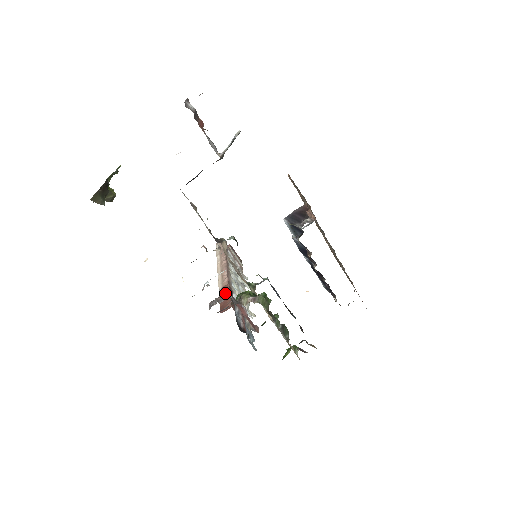
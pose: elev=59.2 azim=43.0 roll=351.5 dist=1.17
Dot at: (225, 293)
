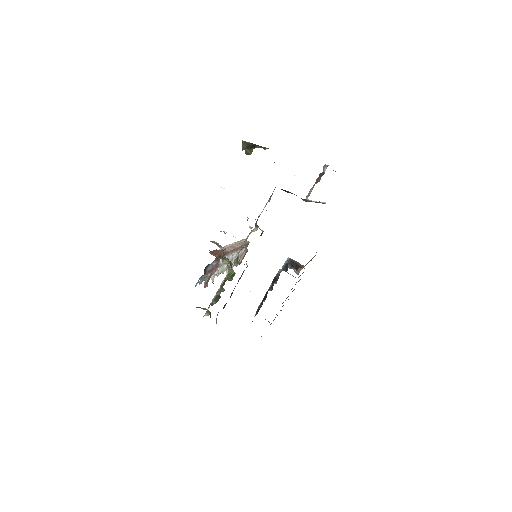
Dot at: occluded
